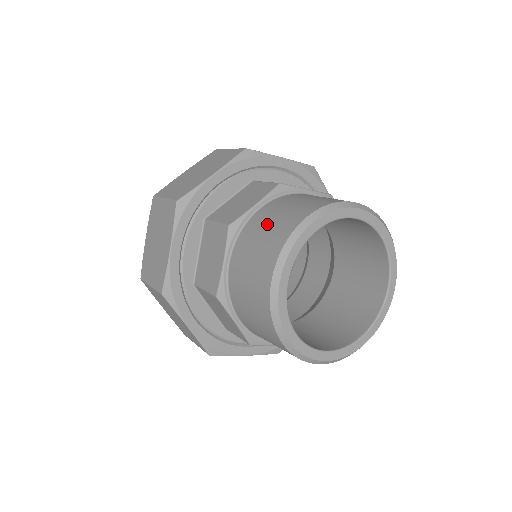
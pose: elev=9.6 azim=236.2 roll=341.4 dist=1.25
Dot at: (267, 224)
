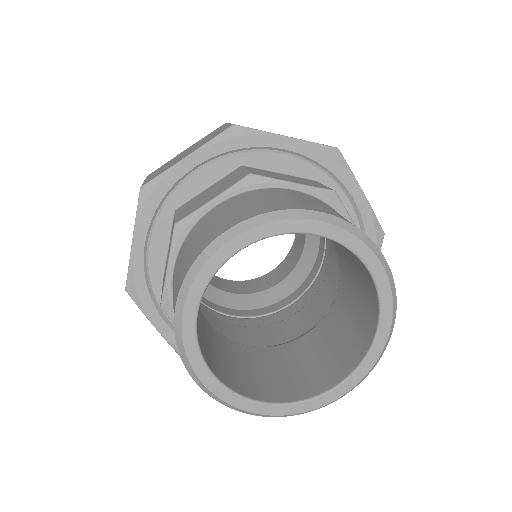
Dot at: (203, 229)
